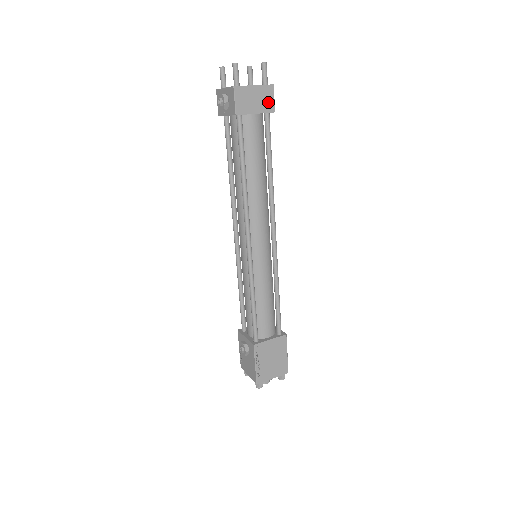
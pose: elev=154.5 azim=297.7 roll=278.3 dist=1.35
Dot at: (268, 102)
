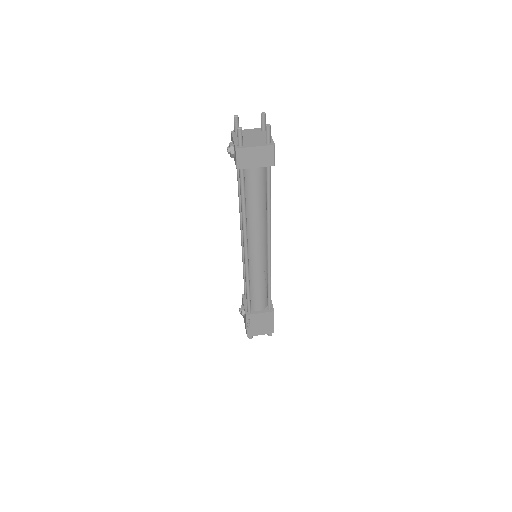
Dot at: (268, 158)
